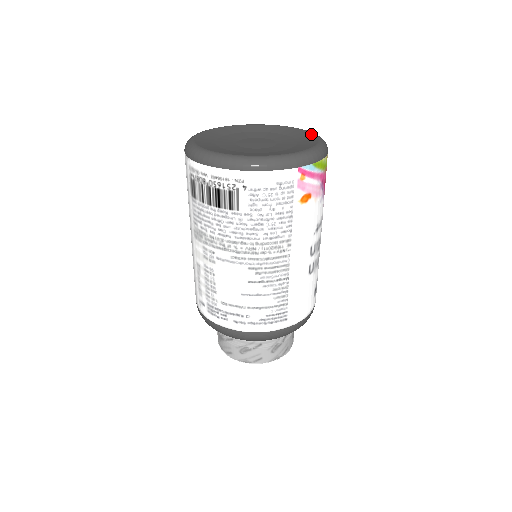
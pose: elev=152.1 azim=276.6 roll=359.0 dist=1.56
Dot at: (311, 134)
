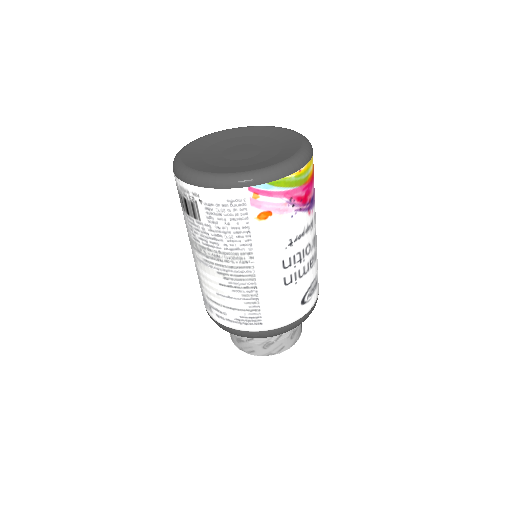
Dot at: (300, 144)
